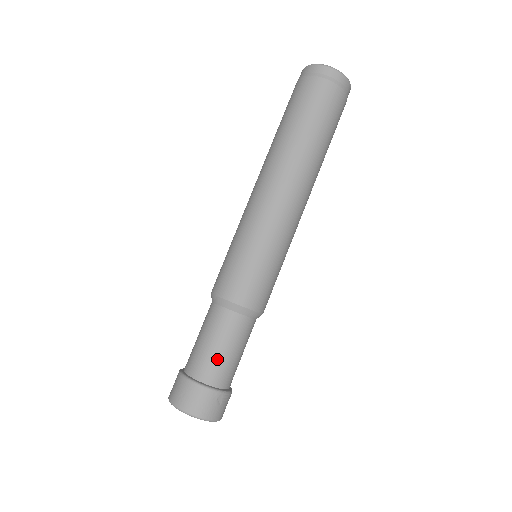
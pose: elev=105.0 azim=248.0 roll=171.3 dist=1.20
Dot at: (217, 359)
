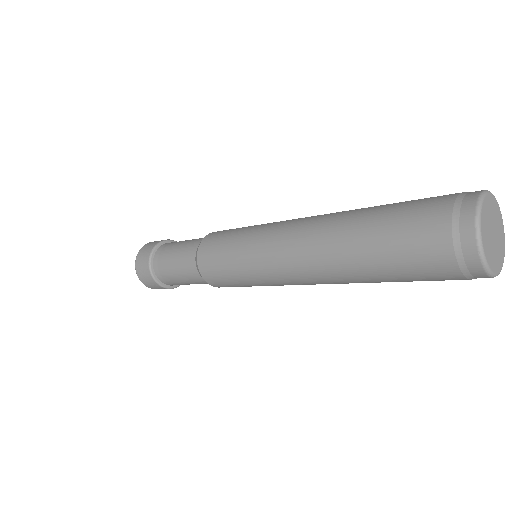
Dot at: (175, 281)
